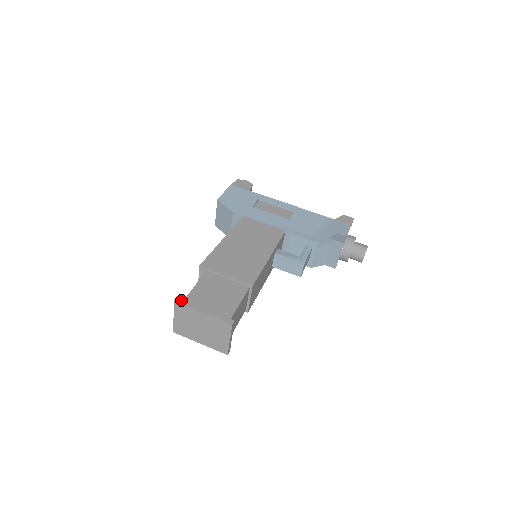
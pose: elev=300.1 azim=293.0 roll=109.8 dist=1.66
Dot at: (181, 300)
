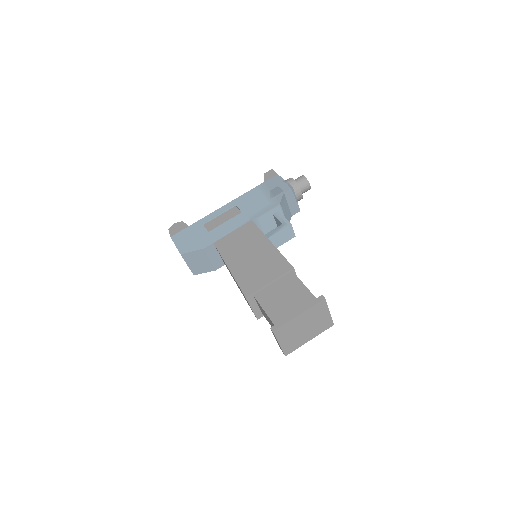
Dot at: (275, 326)
